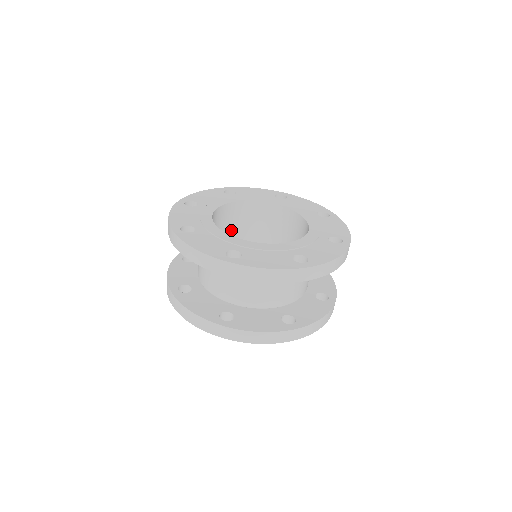
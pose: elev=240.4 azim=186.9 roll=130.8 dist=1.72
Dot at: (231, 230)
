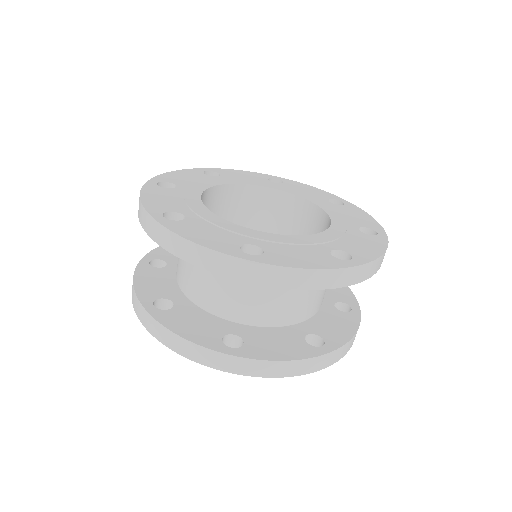
Dot at: occluded
